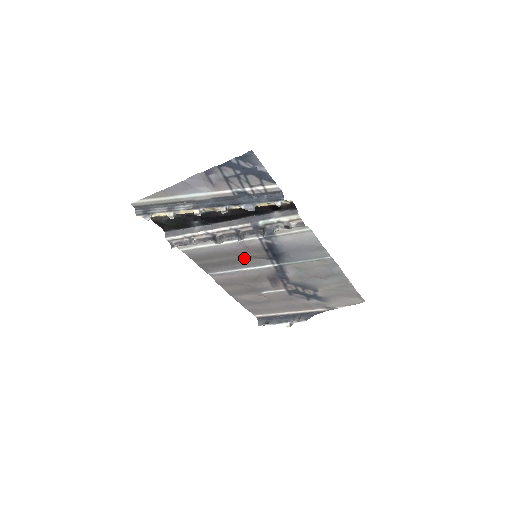
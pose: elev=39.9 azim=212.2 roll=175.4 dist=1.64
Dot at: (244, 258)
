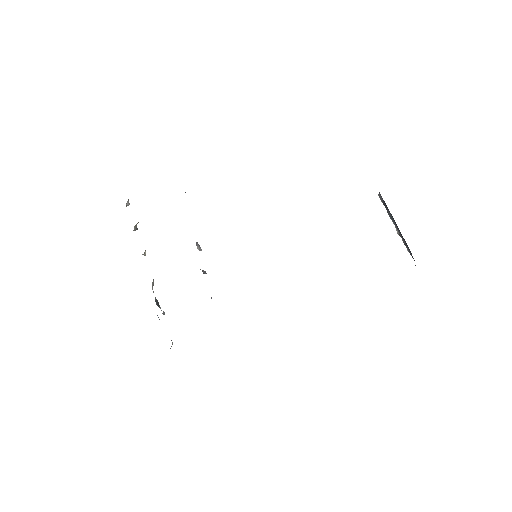
Dot at: occluded
